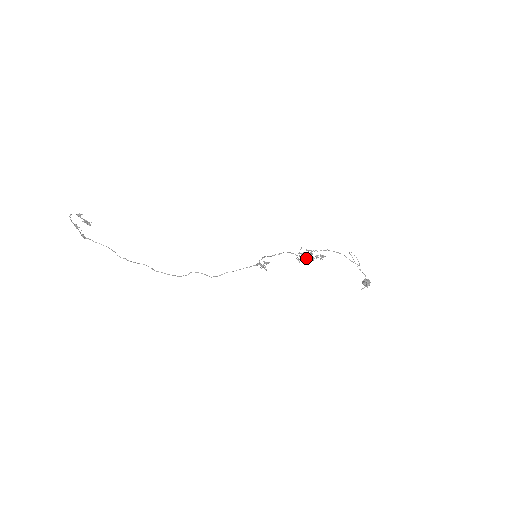
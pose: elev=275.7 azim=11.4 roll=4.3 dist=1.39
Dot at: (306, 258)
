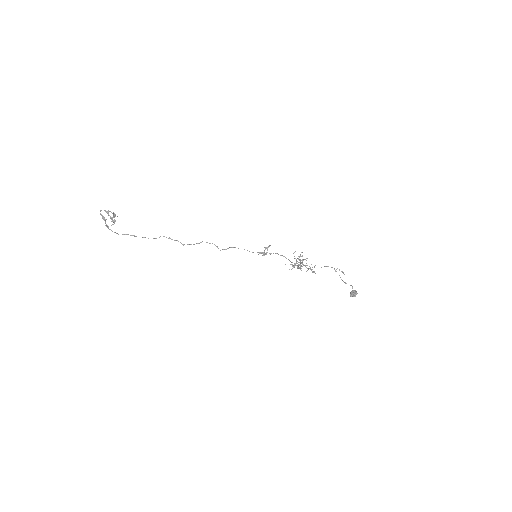
Dot at: (298, 267)
